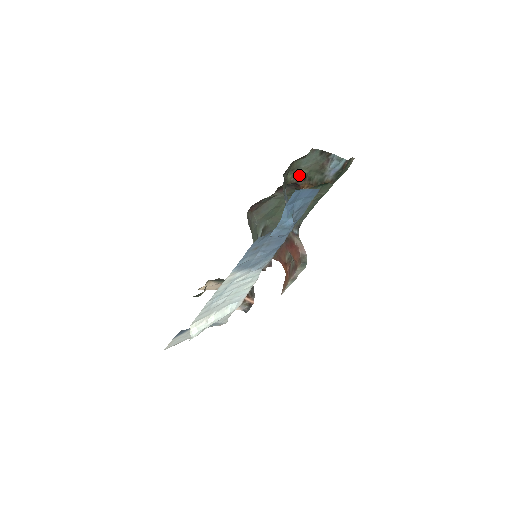
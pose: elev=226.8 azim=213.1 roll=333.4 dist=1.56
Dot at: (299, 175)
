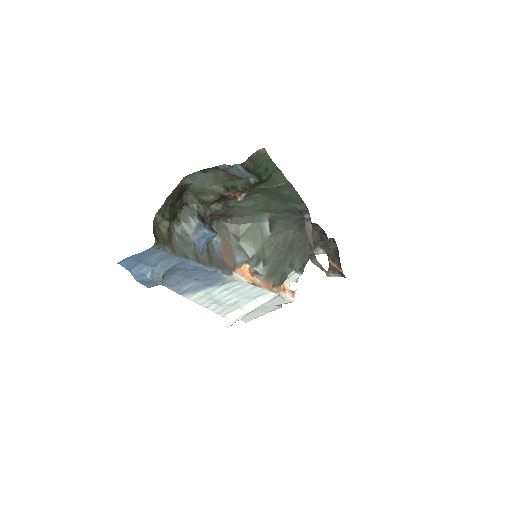
Dot at: (216, 191)
